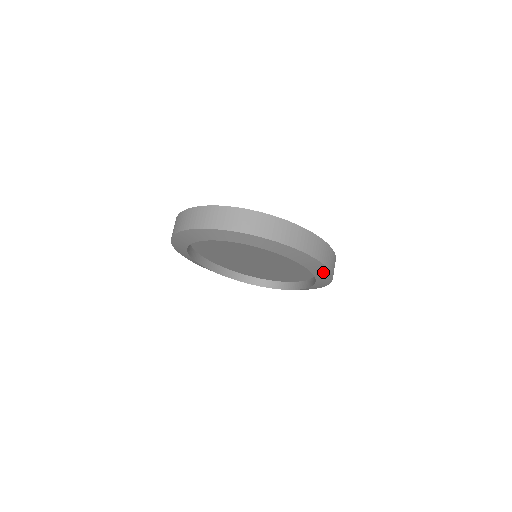
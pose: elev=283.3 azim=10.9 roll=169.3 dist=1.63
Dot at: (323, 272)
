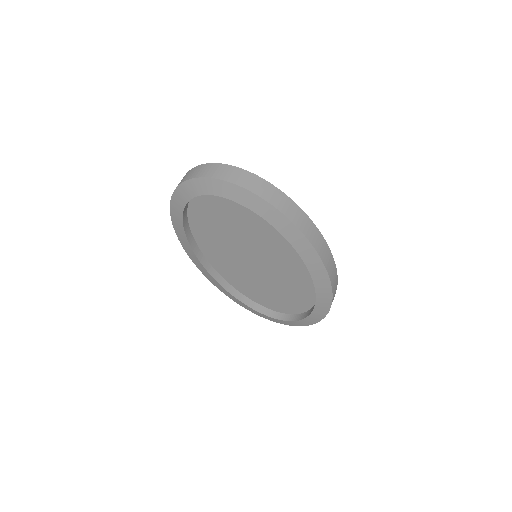
Dot at: (305, 246)
